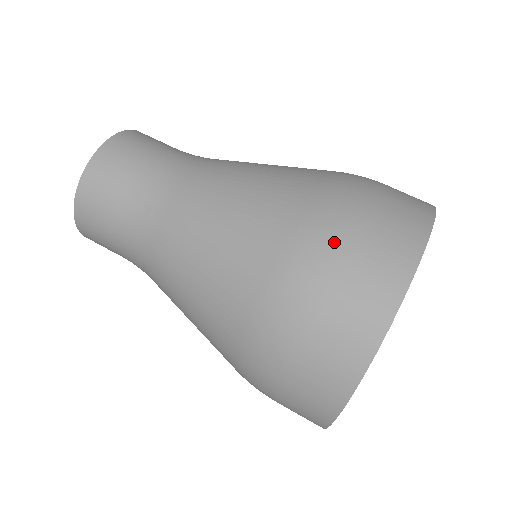
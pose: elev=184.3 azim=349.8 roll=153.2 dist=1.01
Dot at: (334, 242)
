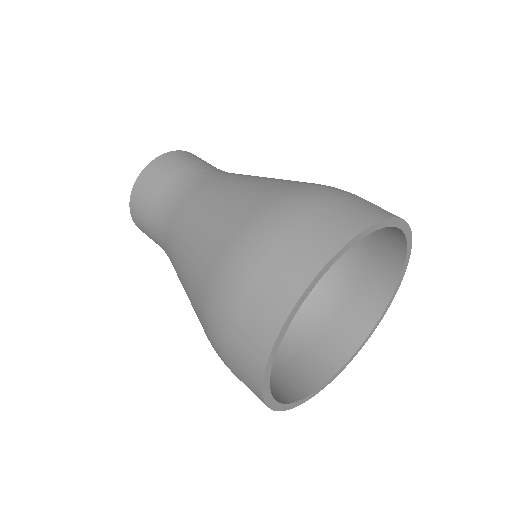
Dot at: (345, 191)
